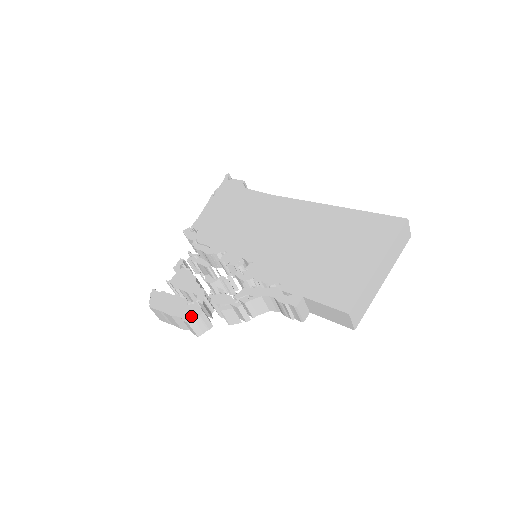
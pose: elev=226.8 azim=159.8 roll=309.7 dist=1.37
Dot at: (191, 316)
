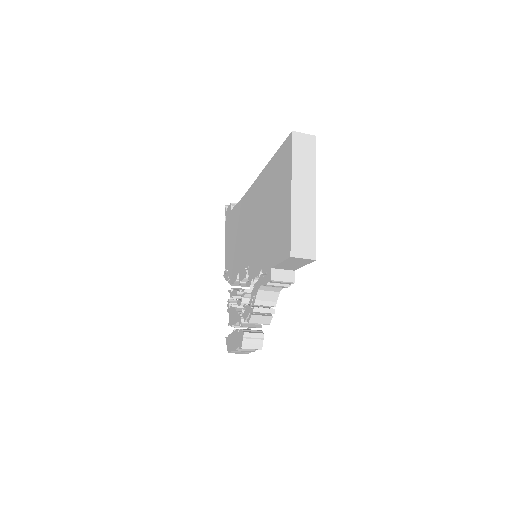
Dot at: (241, 341)
